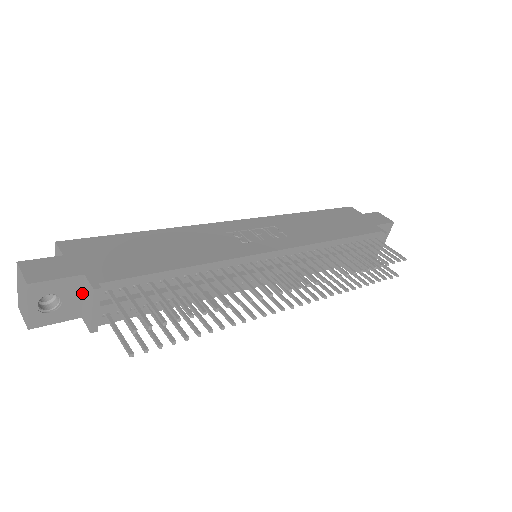
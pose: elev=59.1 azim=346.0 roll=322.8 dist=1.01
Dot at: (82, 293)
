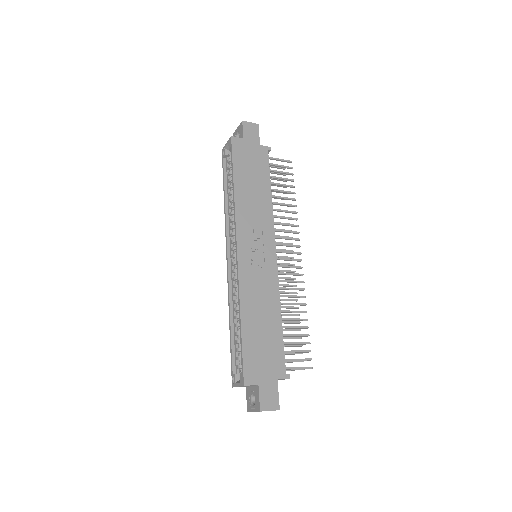
Dot at: occluded
